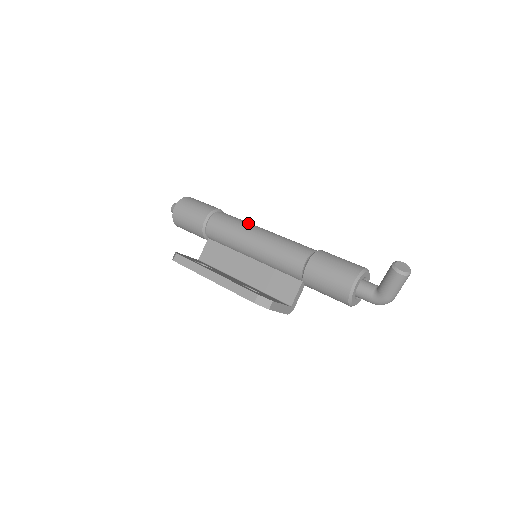
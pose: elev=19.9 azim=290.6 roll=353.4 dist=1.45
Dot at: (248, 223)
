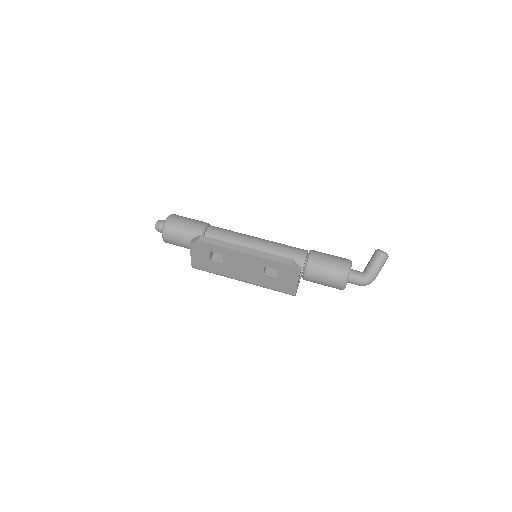
Dot at: occluded
